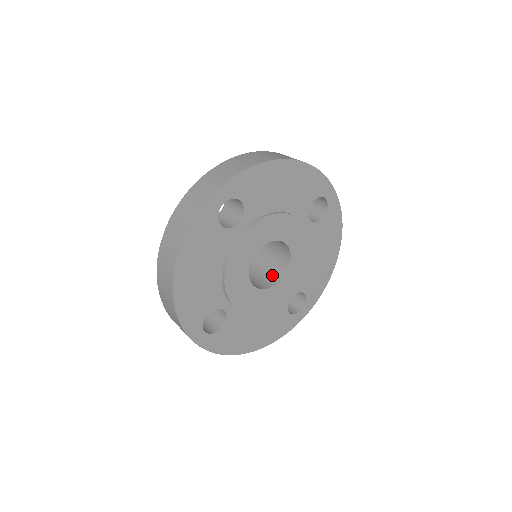
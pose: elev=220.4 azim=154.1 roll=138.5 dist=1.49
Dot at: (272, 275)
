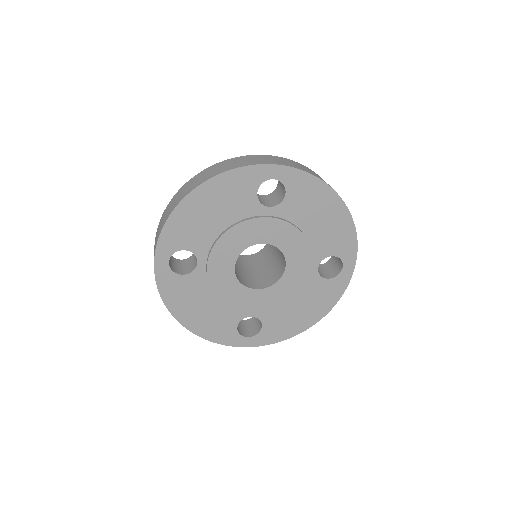
Dot at: (282, 263)
